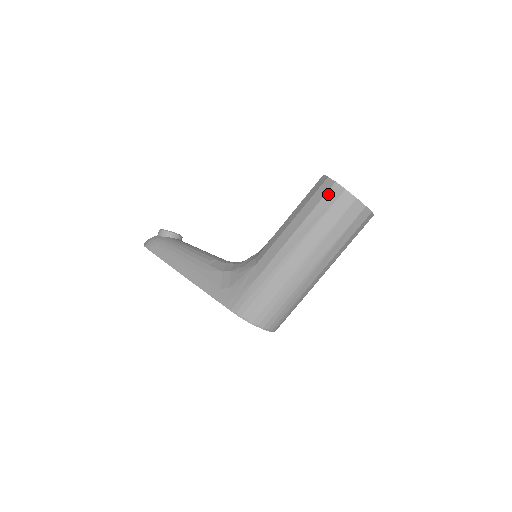
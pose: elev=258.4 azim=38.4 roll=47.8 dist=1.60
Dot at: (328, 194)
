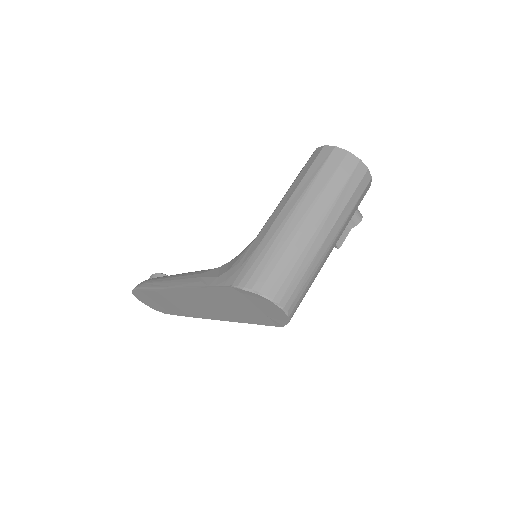
Dot at: (319, 156)
